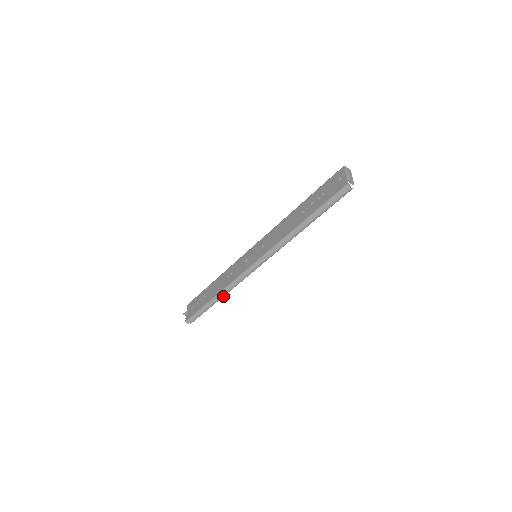
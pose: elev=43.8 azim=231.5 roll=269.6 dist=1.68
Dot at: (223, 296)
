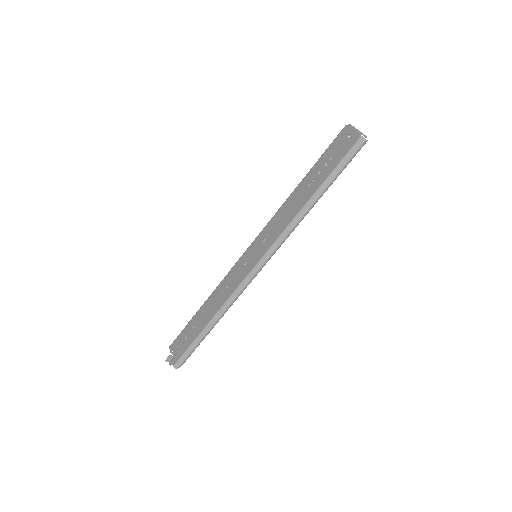
Dot at: (221, 317)
